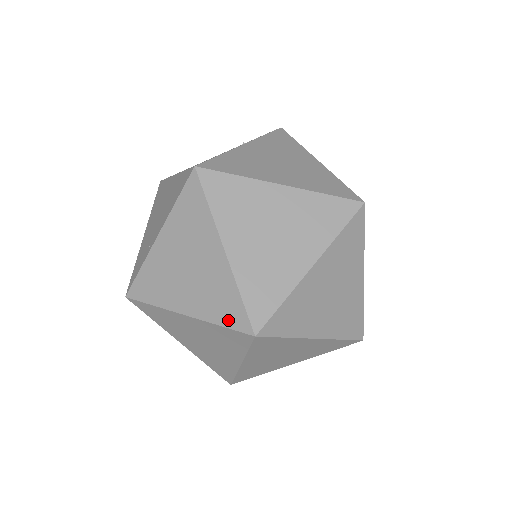
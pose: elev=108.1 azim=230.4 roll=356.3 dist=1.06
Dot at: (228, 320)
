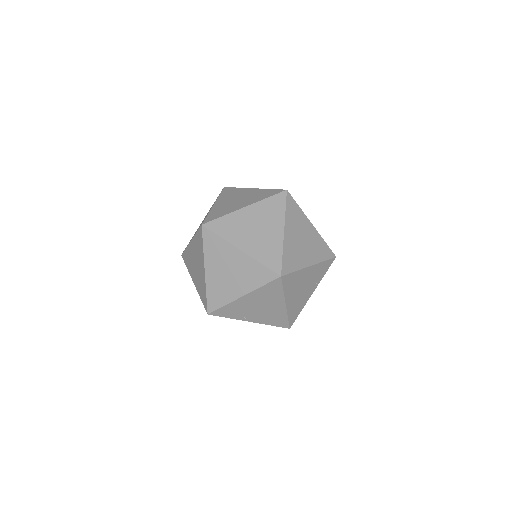
Dot at: occluded
